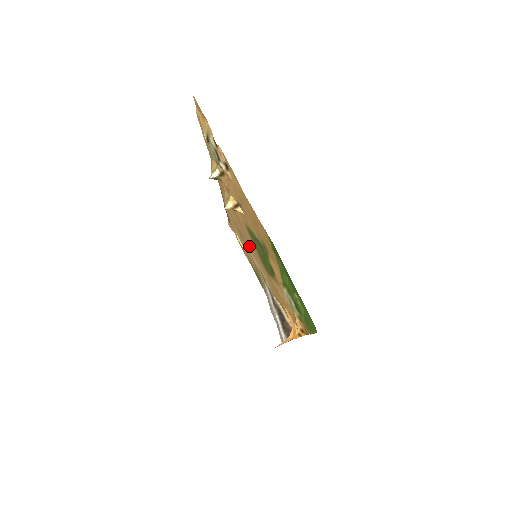
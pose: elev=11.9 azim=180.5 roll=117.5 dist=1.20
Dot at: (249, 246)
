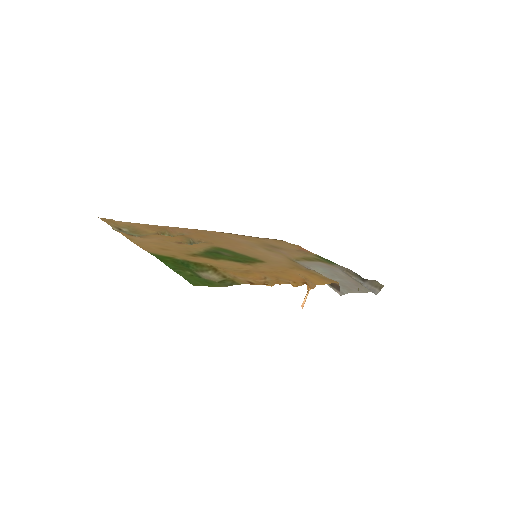
Dot at: (268, 251)
